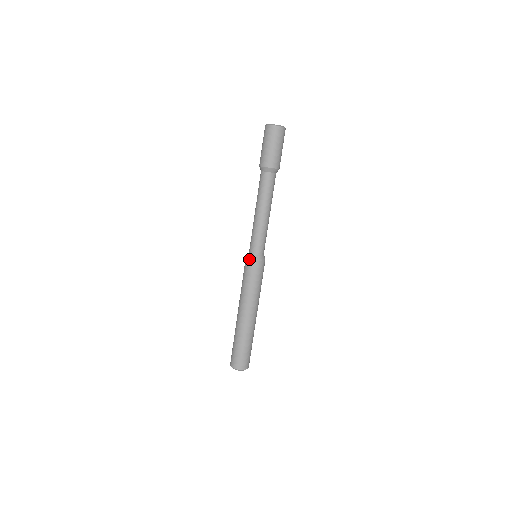
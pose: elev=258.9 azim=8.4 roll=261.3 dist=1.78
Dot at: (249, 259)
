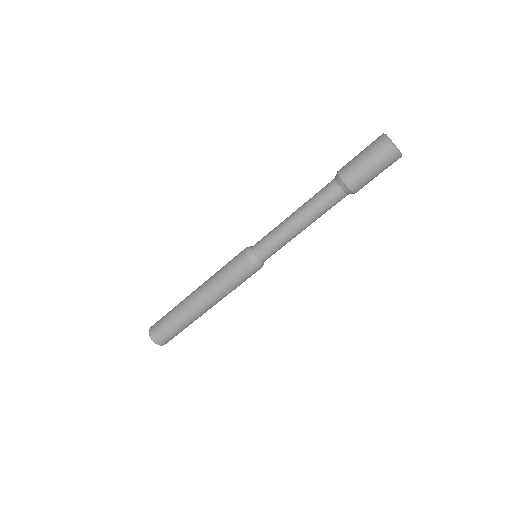
Dot at: (246, 256)
